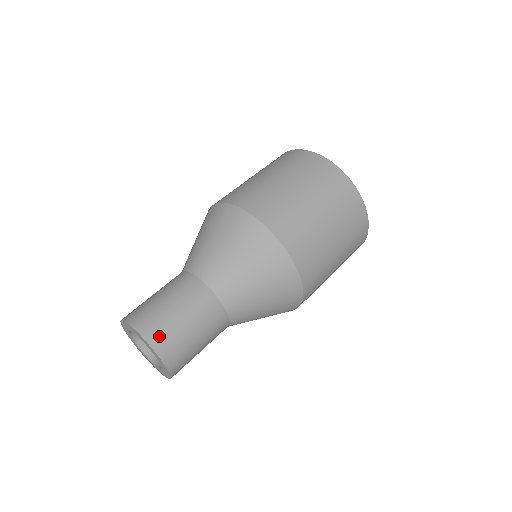
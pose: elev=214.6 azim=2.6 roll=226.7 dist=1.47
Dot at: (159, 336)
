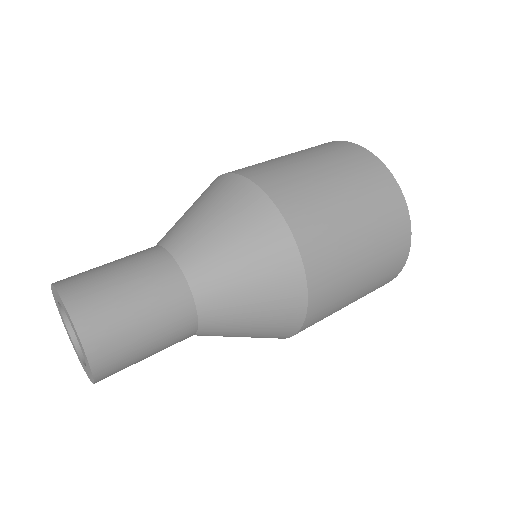
Dot at: (105, 349)
